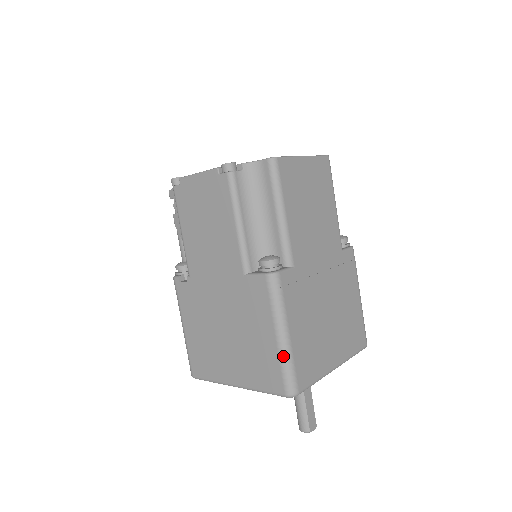
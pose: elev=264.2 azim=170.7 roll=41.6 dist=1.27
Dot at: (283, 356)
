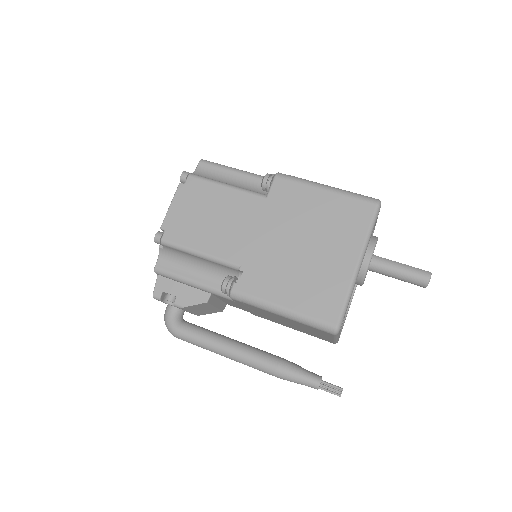
Dot at: (343, 192)
